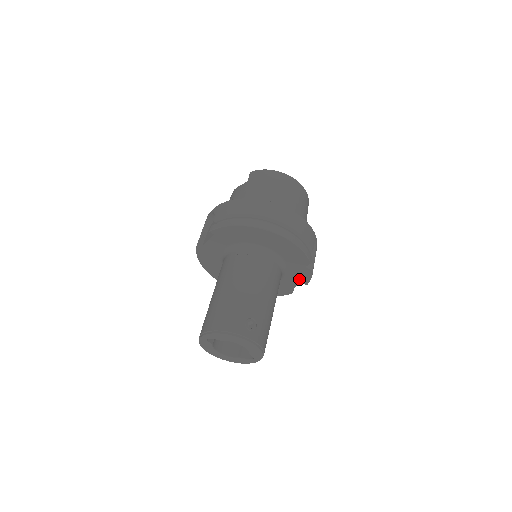
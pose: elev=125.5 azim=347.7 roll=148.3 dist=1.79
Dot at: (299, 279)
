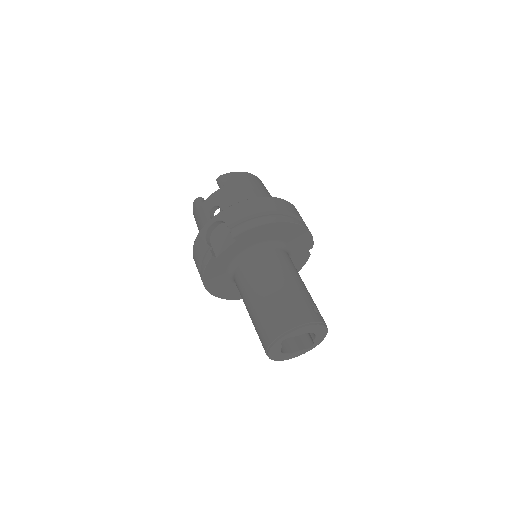
Dot at: (295, 267)
